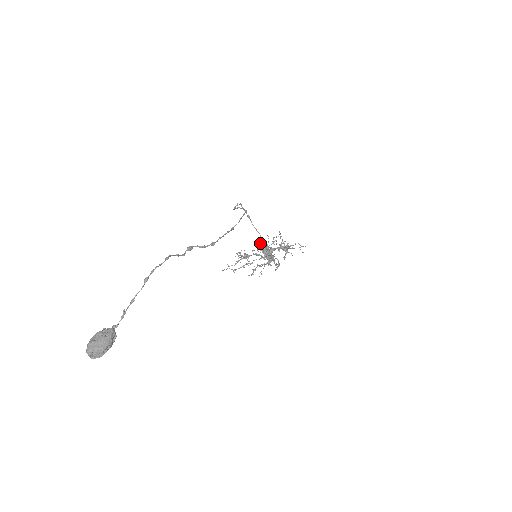
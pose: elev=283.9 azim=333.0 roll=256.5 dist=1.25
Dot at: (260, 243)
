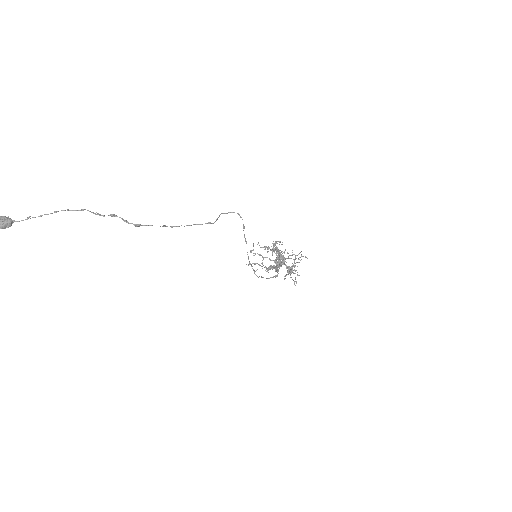
Dot at: occluded
